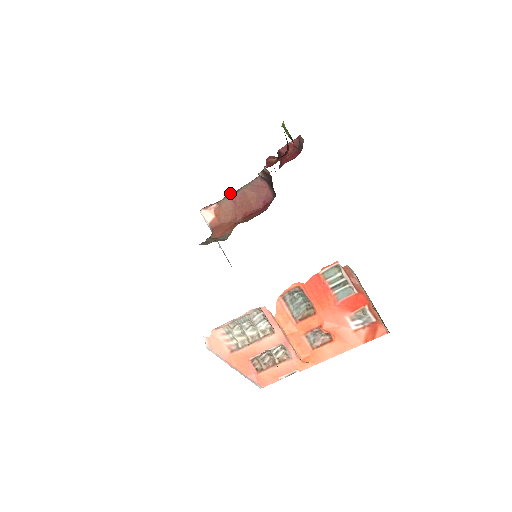
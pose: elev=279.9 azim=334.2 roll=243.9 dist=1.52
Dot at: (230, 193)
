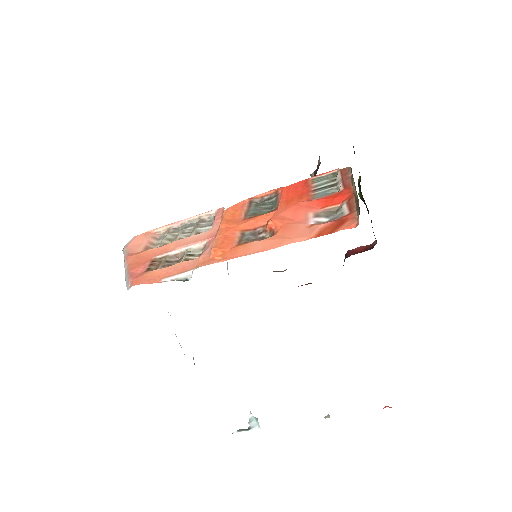
Dot at: occluded
